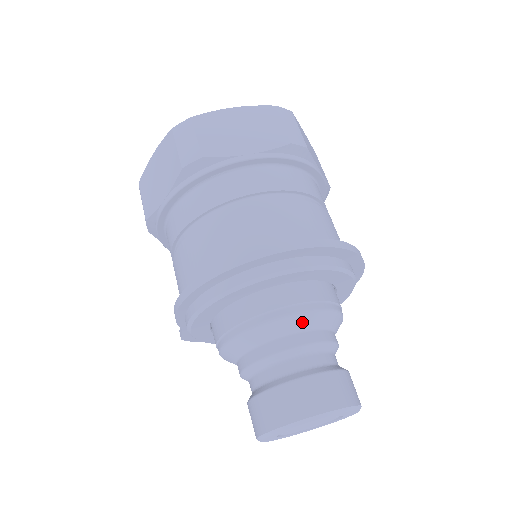
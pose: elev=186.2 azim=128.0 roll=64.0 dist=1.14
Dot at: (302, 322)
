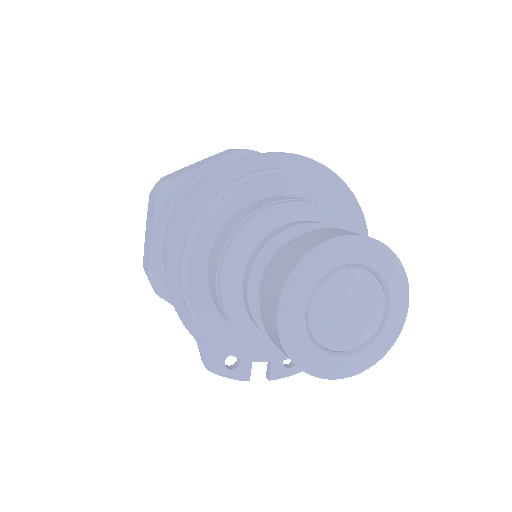
Dot at: (284, 214)
